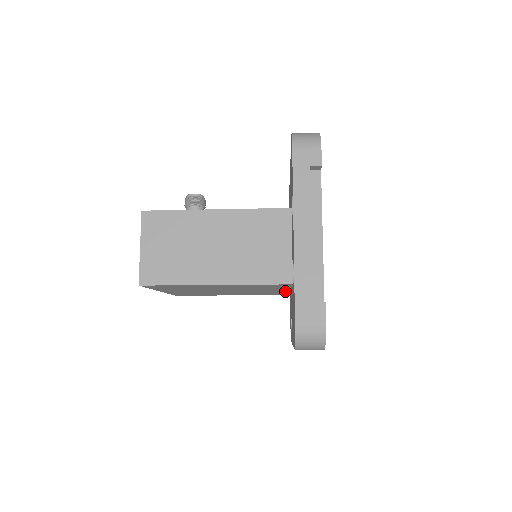
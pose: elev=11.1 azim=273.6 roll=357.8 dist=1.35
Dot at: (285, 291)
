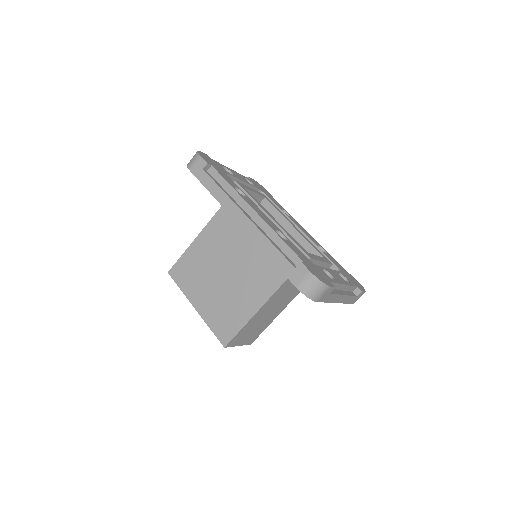
Dot at: occluded
